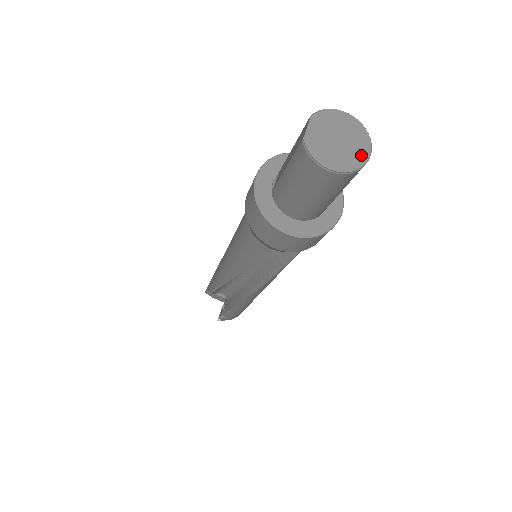
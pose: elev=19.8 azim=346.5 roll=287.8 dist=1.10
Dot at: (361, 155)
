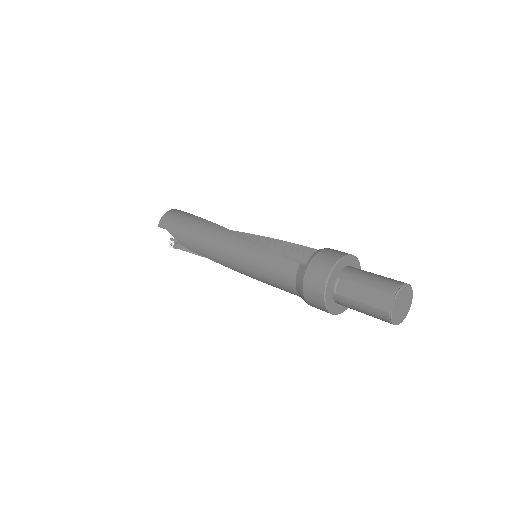
Dot at: (408, 309)
